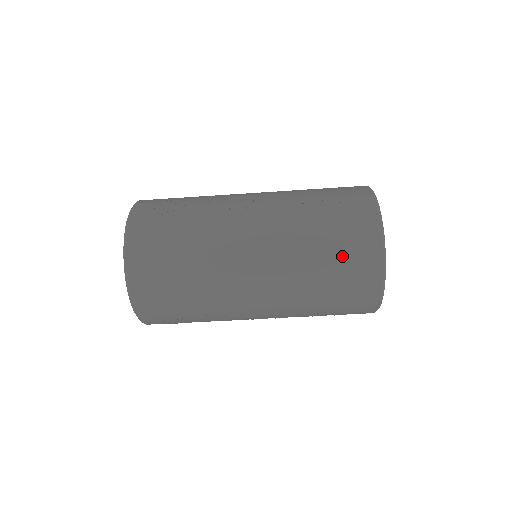
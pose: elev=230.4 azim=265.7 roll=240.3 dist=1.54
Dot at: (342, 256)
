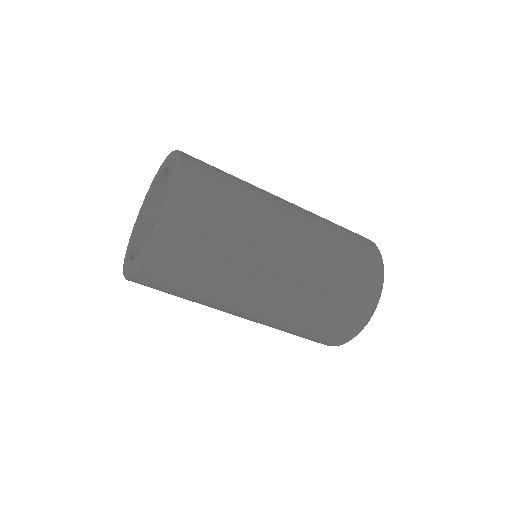
Dot at: (314, 336)
